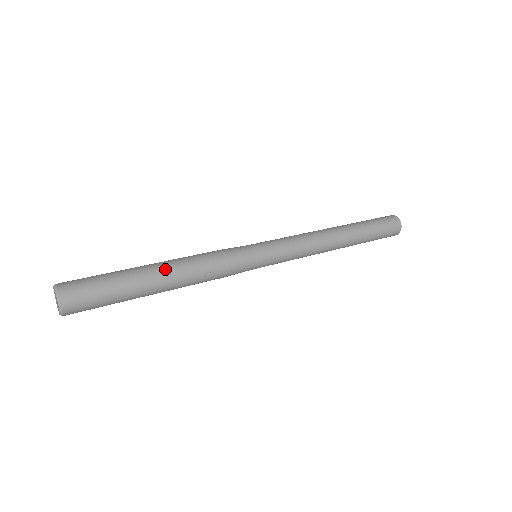
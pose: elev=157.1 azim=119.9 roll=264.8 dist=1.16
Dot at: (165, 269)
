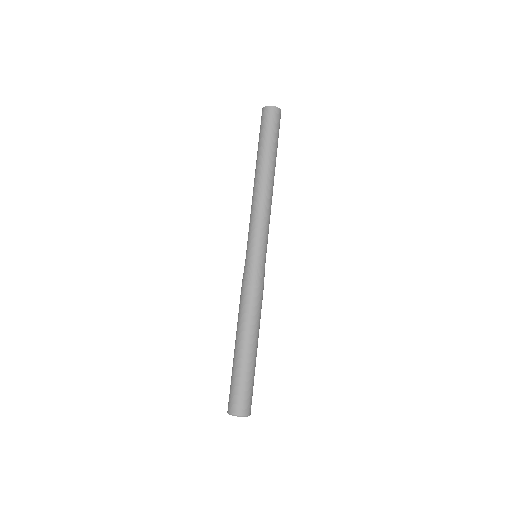
Dot at: (258, 337)
